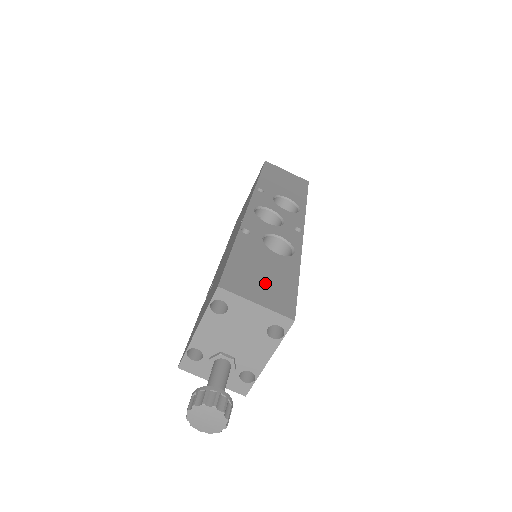
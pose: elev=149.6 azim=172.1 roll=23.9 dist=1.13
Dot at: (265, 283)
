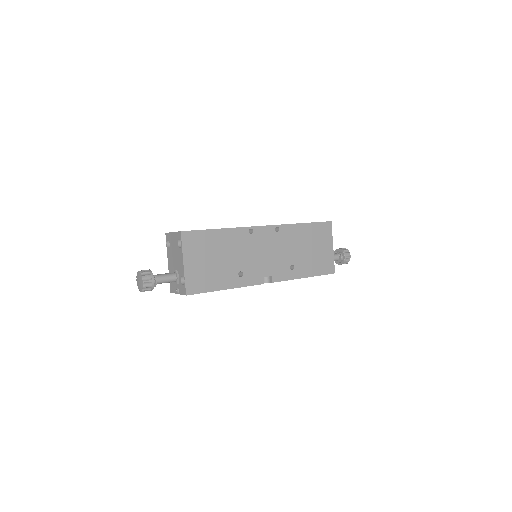
Dot at: occluded
